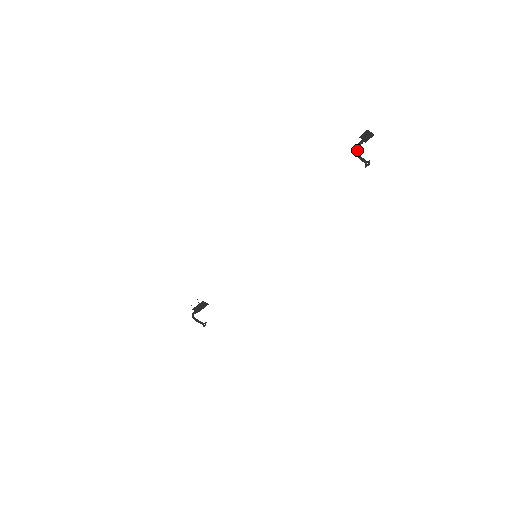
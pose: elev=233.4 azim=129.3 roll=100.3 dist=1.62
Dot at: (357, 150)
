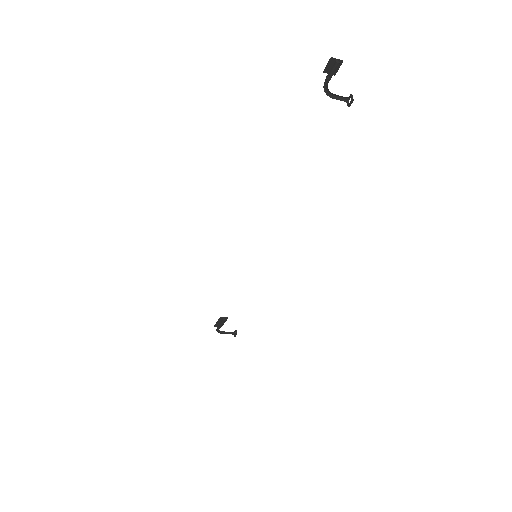
Dot at: (327, 89)
